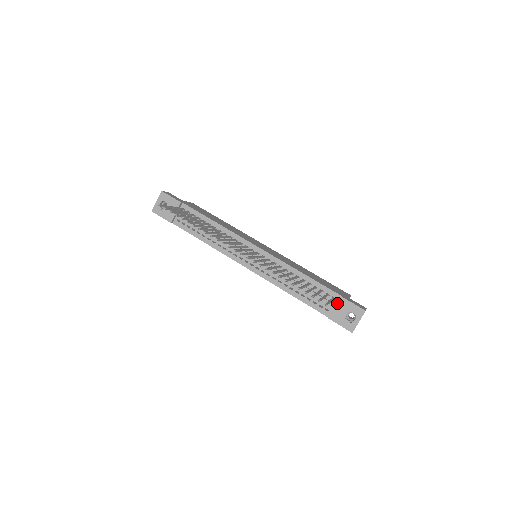
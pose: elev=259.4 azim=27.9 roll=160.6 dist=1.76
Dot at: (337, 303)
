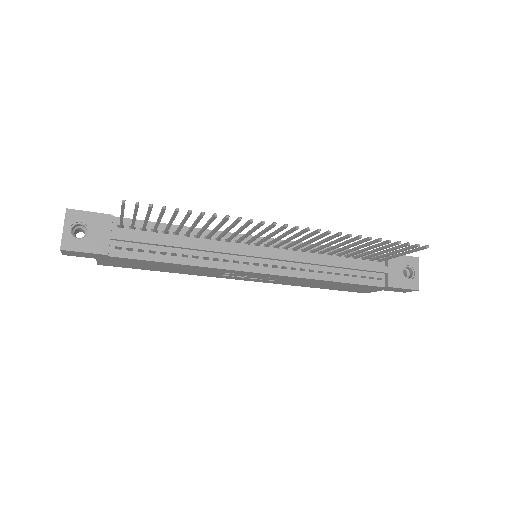
Dot at: (388, 263)
